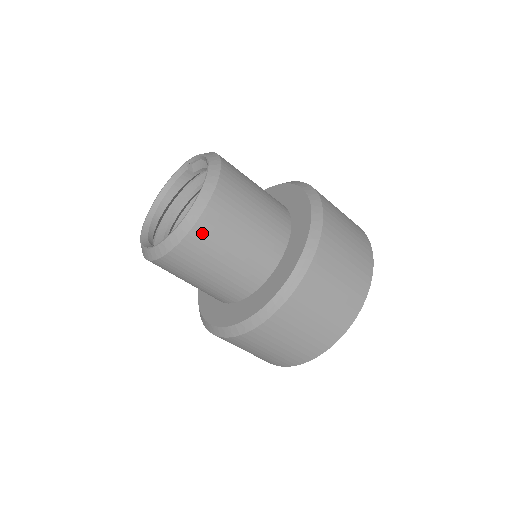
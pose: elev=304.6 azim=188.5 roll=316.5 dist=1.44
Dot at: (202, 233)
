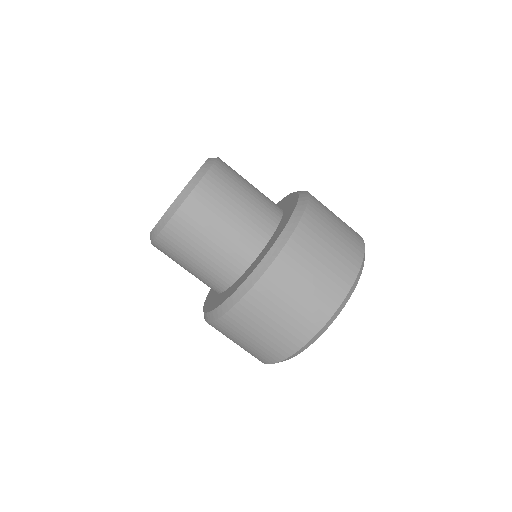
Dot at: (174, 231)
